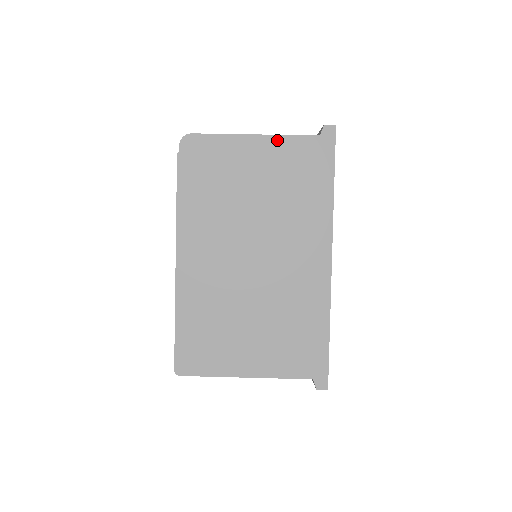
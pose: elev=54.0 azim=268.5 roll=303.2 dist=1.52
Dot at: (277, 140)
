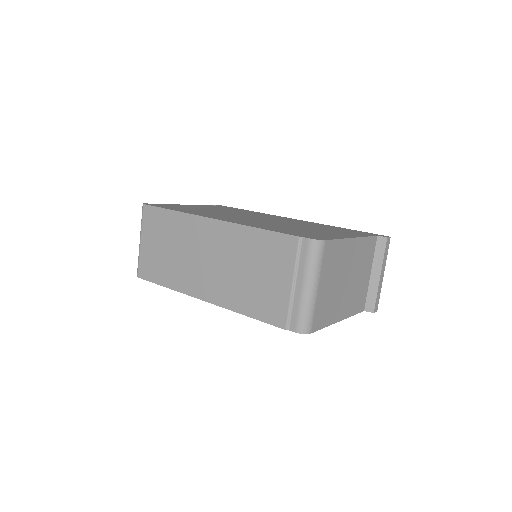
Dot at: occluded
